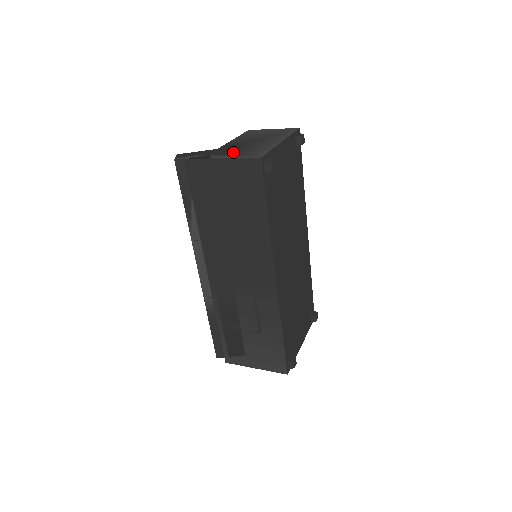
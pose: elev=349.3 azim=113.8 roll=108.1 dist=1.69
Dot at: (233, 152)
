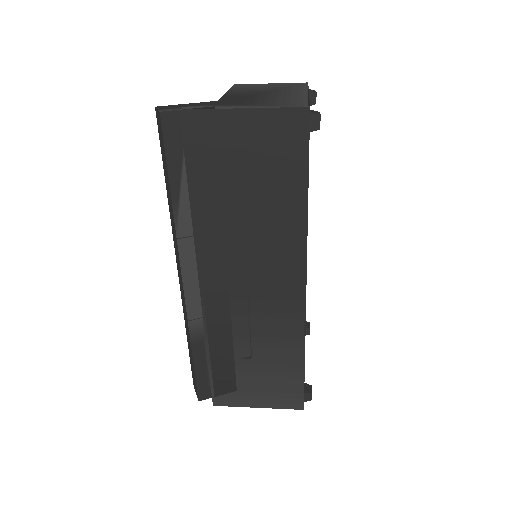
Dot at: (252, 102)
